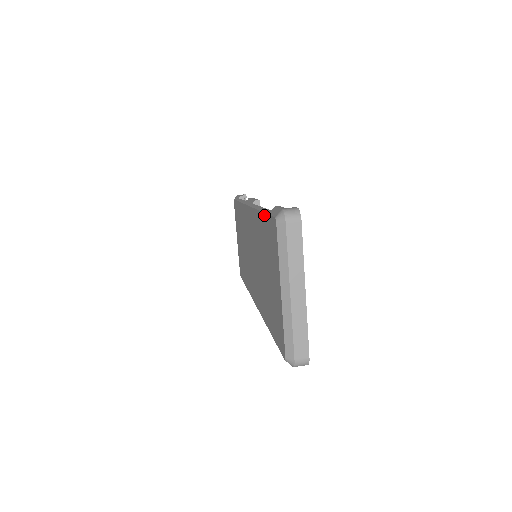
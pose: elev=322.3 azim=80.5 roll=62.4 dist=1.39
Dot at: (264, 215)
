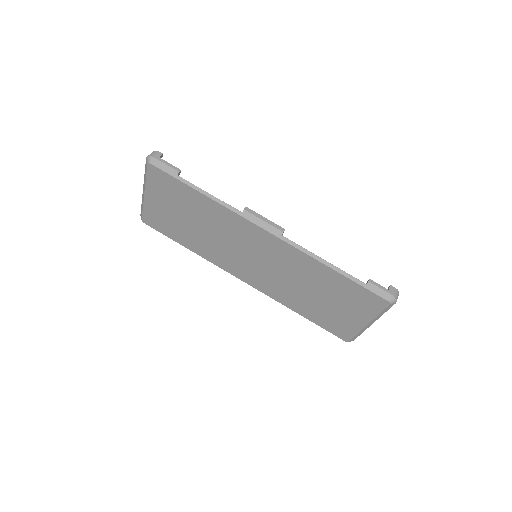
Dot at: (350, 281)
